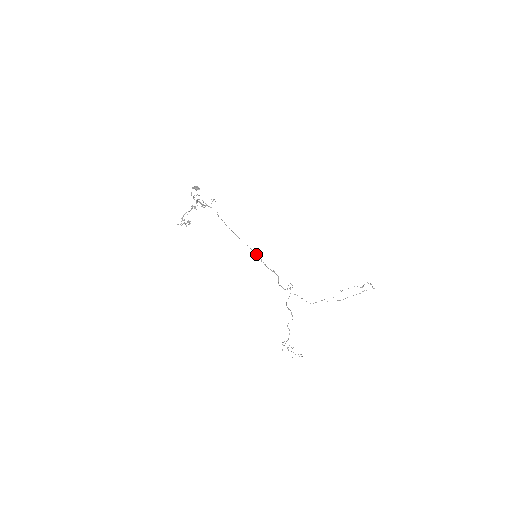
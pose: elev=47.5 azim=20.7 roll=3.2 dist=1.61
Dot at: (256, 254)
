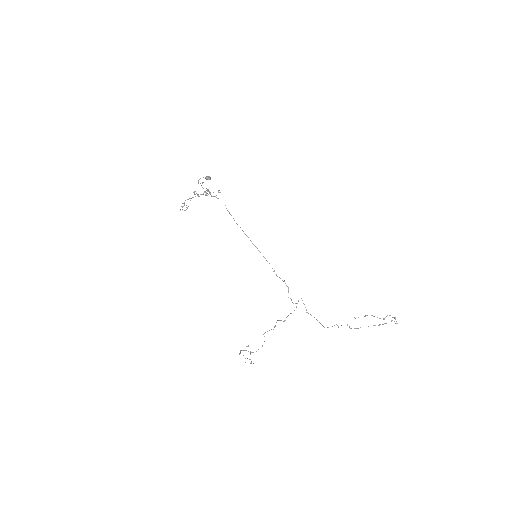
Dot at: (264, 257)
